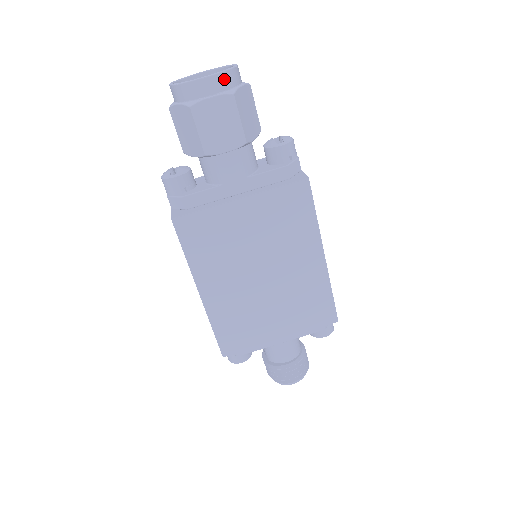
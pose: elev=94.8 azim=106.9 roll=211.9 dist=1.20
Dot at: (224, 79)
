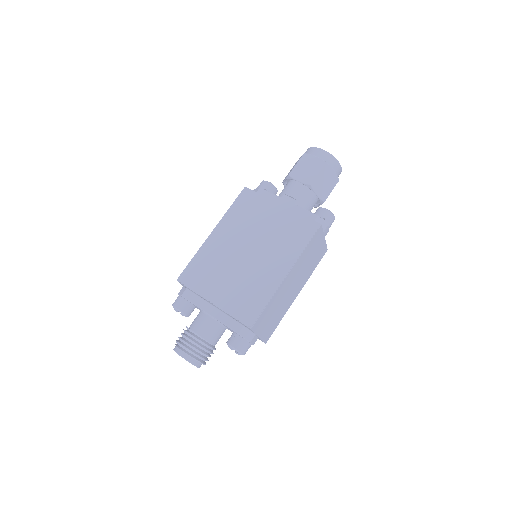
Dot at: (329, 157)
